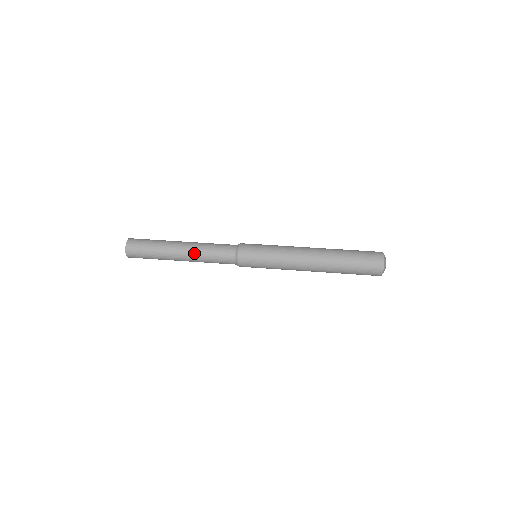
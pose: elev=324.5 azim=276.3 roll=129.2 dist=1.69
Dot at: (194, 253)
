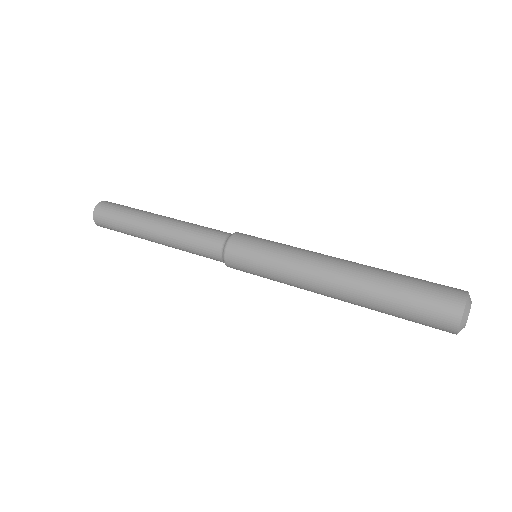
Dot at: (175, 224)
